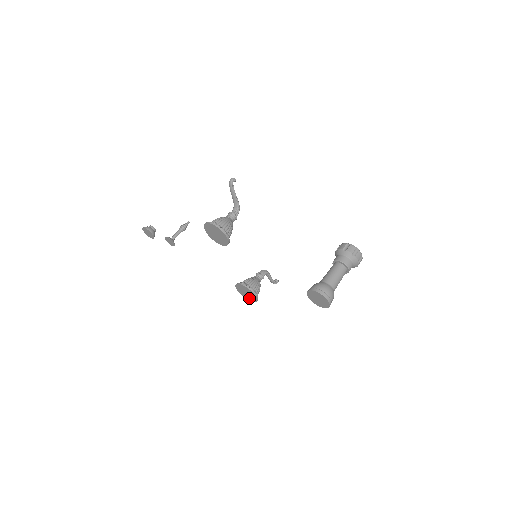
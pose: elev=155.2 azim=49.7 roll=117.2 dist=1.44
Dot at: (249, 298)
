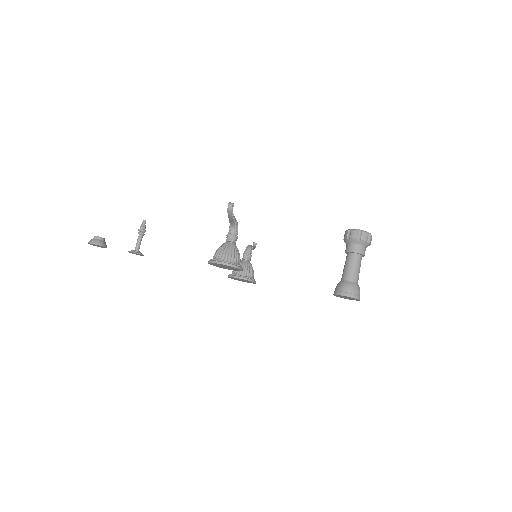
Dot at: (243, 281)
